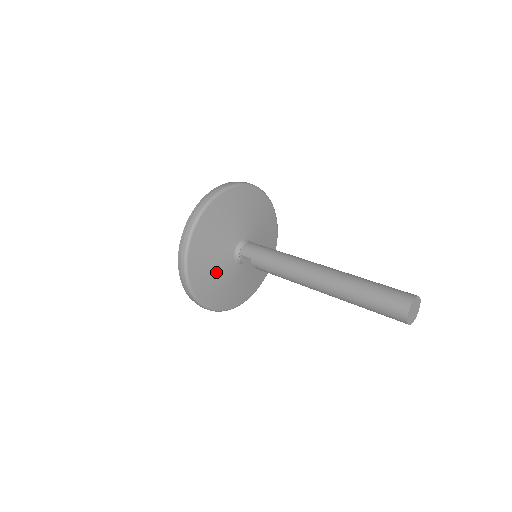
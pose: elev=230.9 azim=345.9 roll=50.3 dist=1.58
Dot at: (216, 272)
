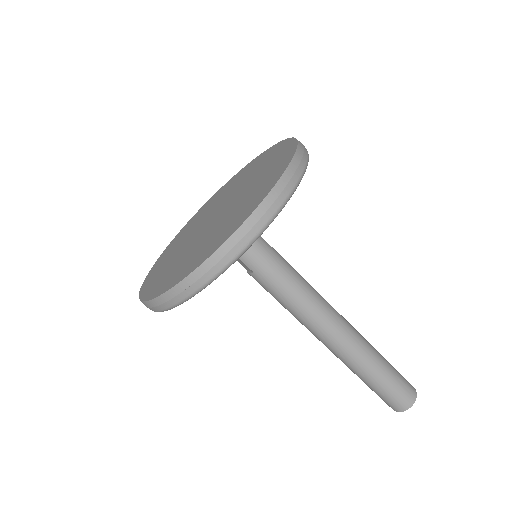
Dot at: occluded
